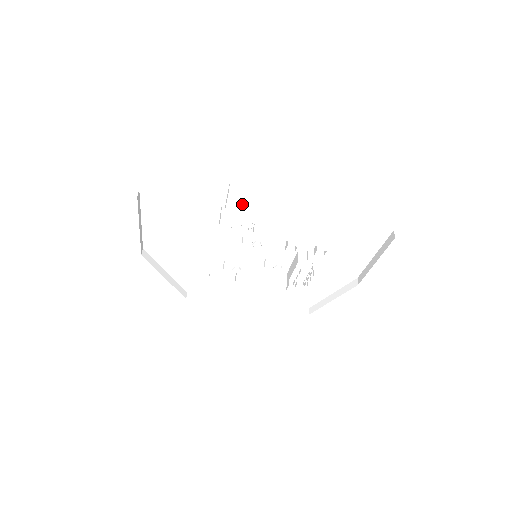
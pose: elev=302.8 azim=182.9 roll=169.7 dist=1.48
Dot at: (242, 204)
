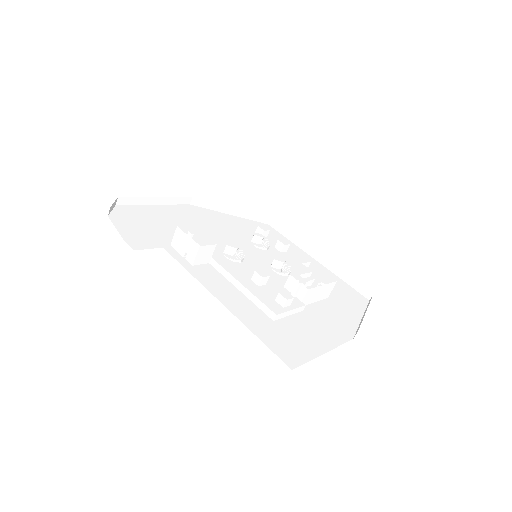
Dot at: (189, 237)
